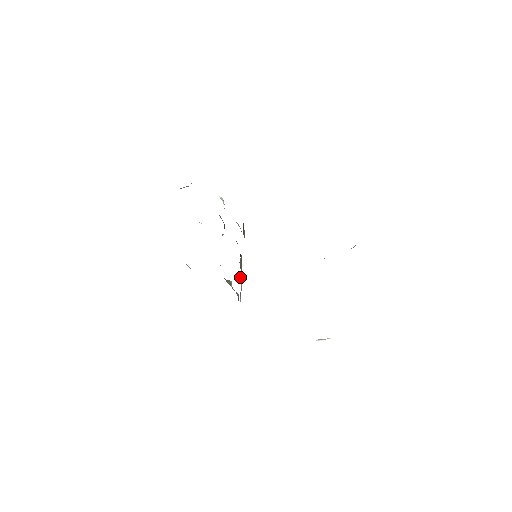
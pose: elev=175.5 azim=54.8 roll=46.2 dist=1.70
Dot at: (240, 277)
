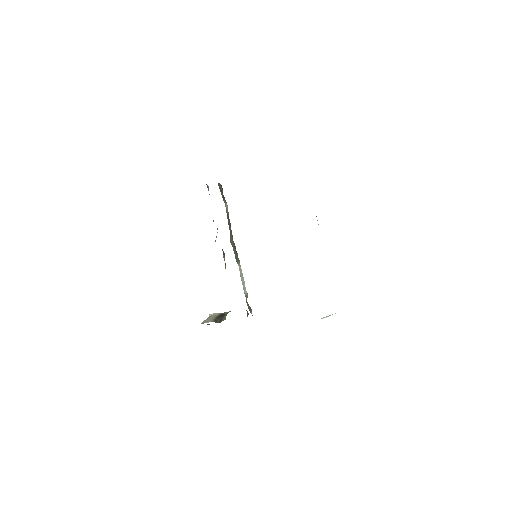
Dot at: (235, 258)
